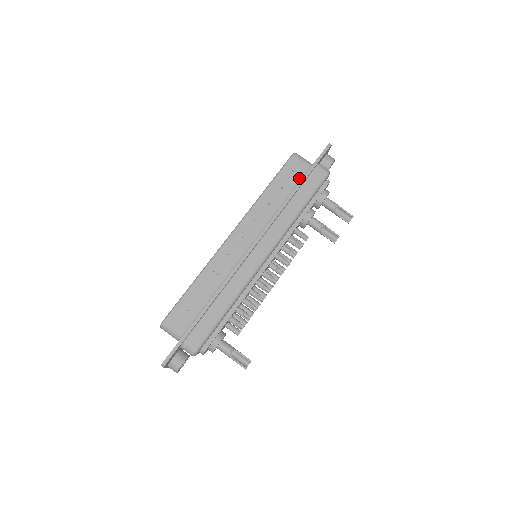
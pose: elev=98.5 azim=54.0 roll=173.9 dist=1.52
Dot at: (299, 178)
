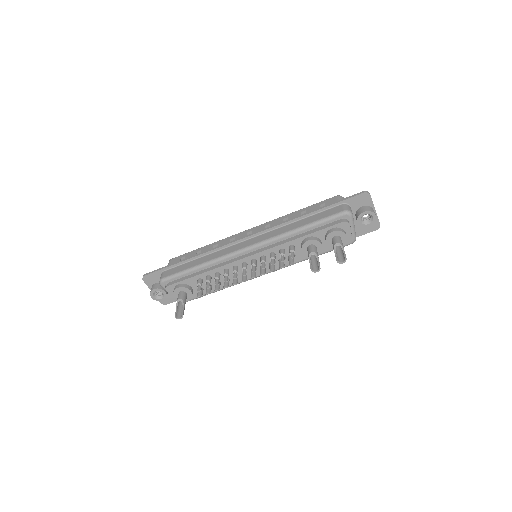
Dot at: occluded
